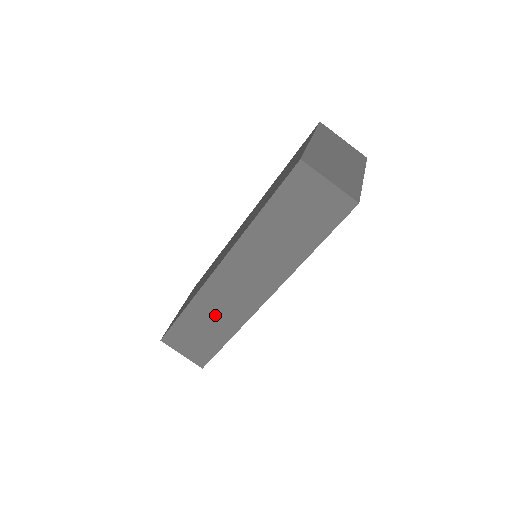
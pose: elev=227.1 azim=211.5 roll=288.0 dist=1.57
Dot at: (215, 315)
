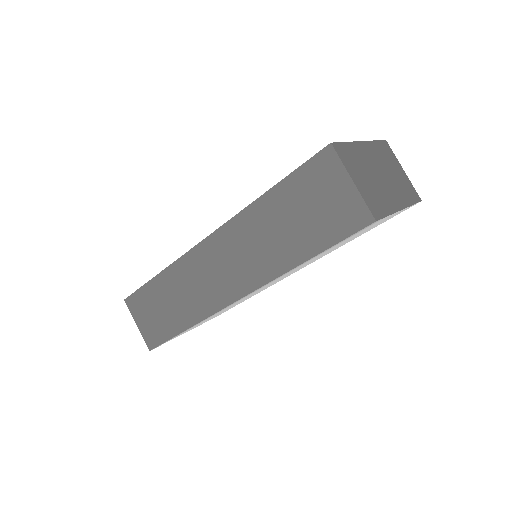
Dot at: (182, 294)
